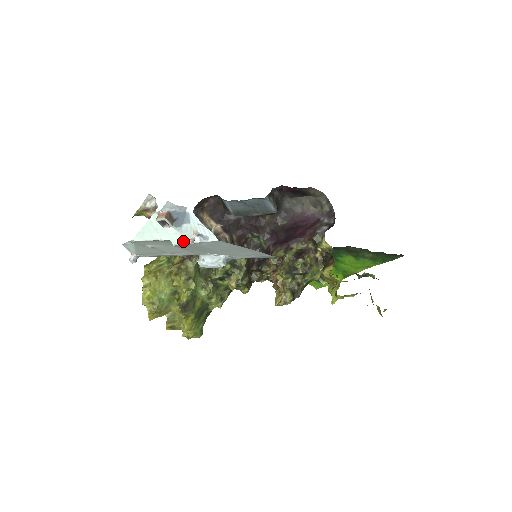
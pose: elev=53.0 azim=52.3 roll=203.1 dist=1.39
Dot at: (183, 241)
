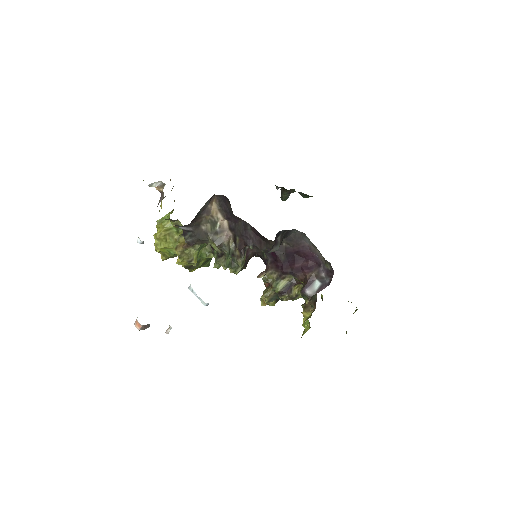
Dot at: occluded
